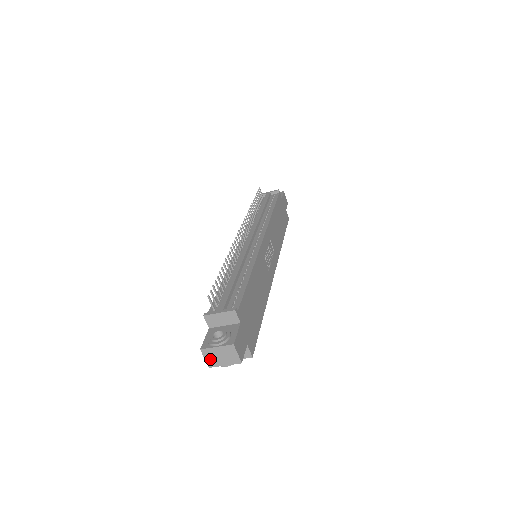
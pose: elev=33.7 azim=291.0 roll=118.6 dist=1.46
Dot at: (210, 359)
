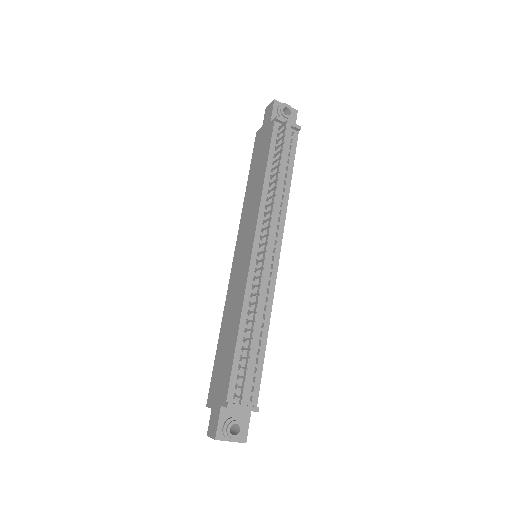
Dot at: occluded
